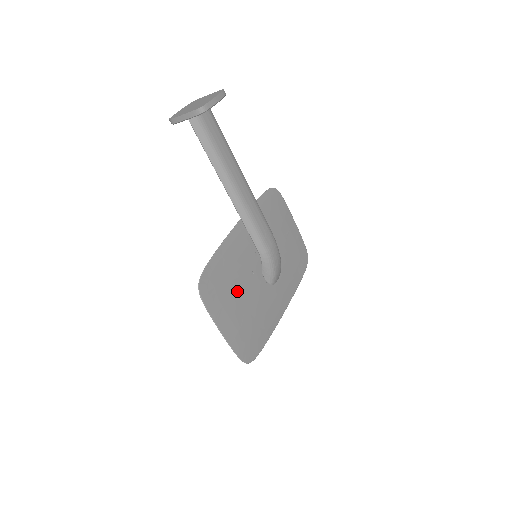
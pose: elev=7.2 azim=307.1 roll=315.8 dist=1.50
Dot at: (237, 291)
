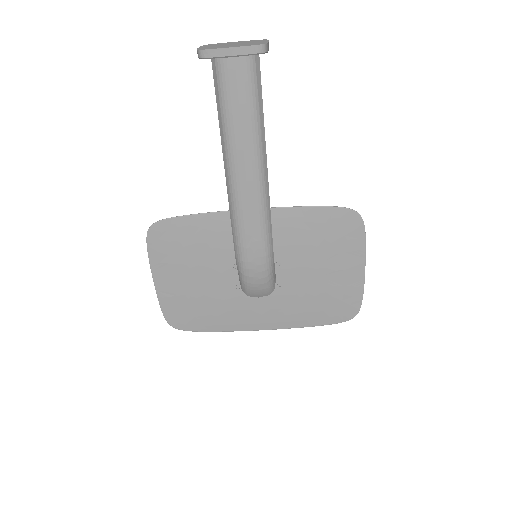
Dot at: (200, 265)
